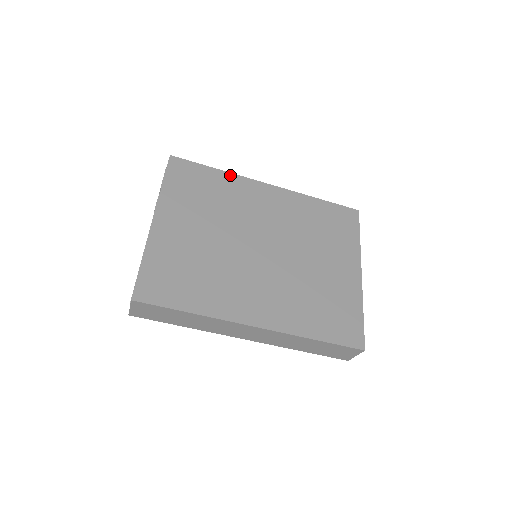
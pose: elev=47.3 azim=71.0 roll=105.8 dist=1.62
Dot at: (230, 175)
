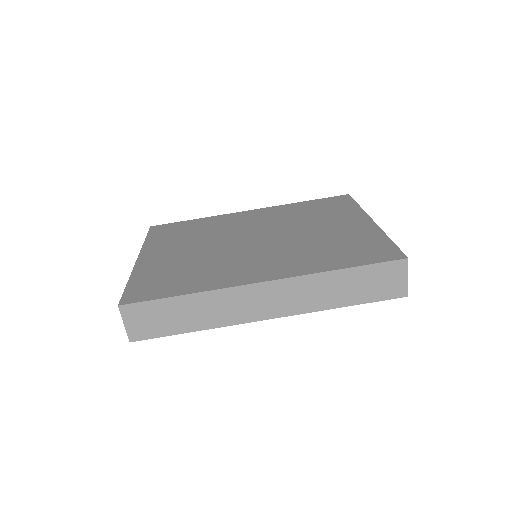
Dot at: (210, 218)
